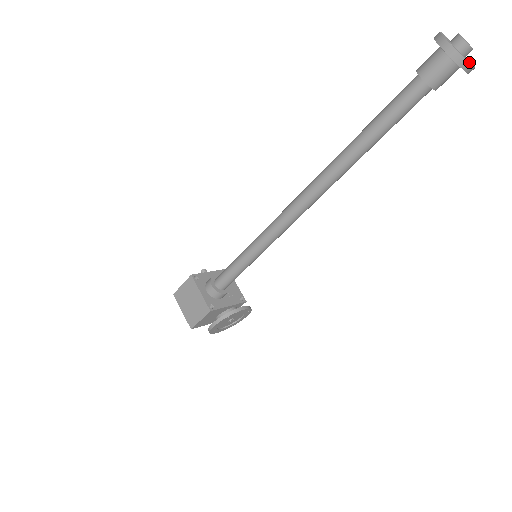
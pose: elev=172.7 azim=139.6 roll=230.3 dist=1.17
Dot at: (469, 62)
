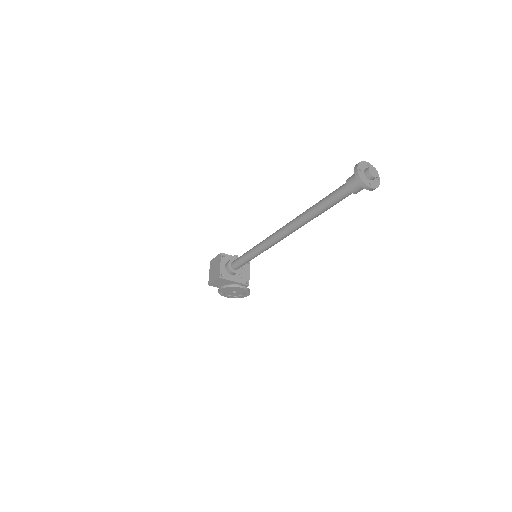
Dot at: (368, 184)
